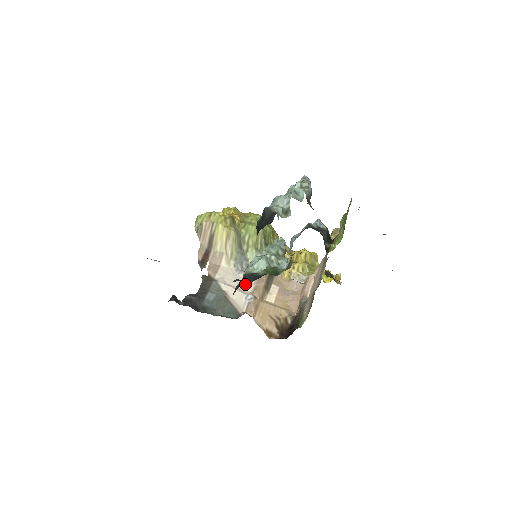
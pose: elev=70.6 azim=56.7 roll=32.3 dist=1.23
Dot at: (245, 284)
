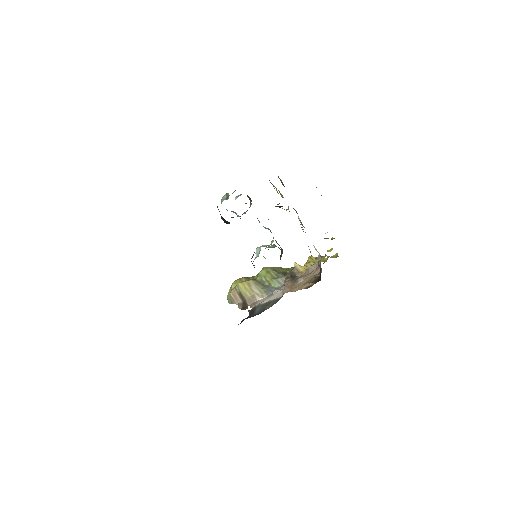
Dot at: (279, 292)
